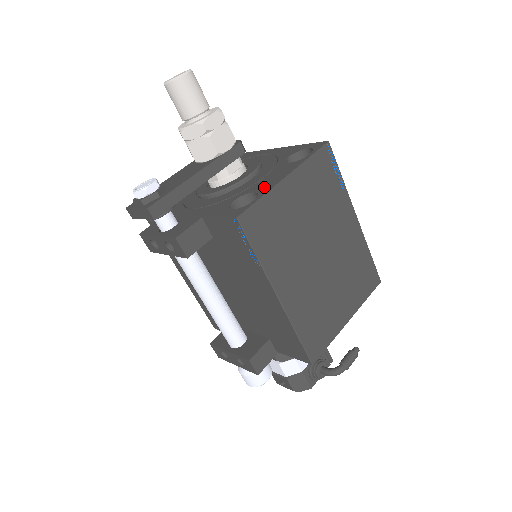
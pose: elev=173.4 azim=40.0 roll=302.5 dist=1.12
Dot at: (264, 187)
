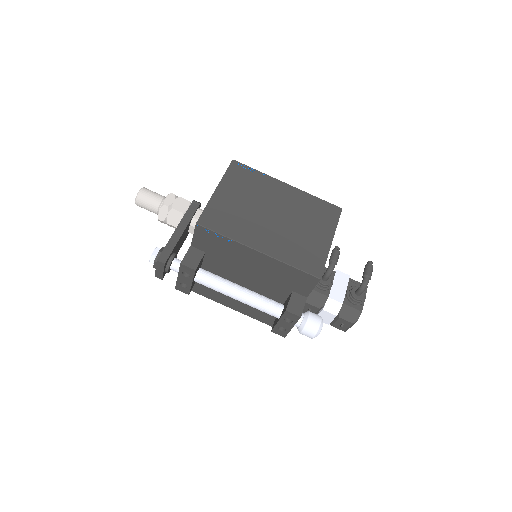
Dot at: occluded
